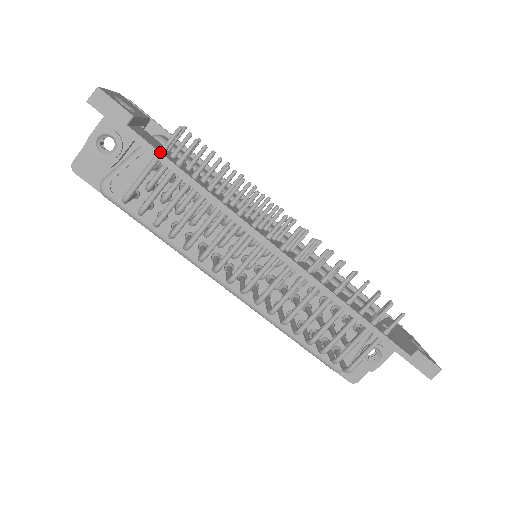
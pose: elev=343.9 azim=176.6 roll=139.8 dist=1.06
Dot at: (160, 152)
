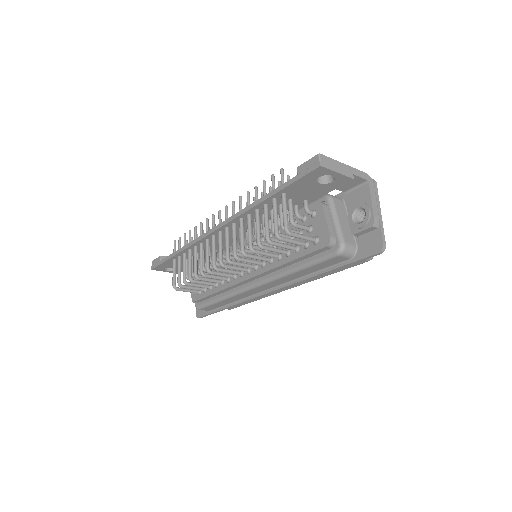
Dot at: (170, 255)
